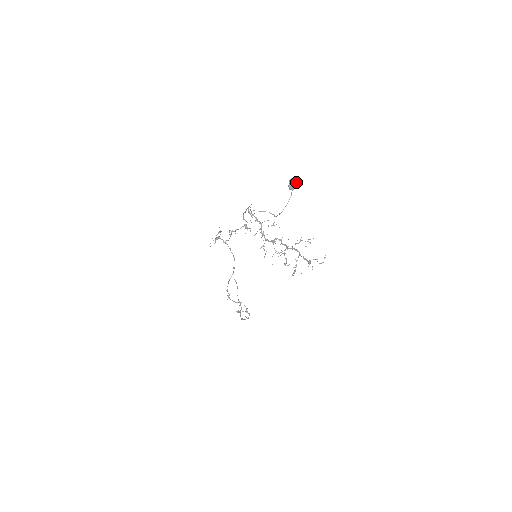
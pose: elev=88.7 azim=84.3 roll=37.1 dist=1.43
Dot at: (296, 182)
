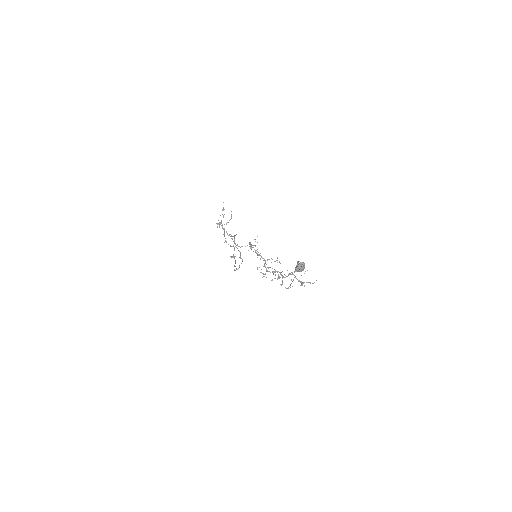
Dot at: (303, 268)
